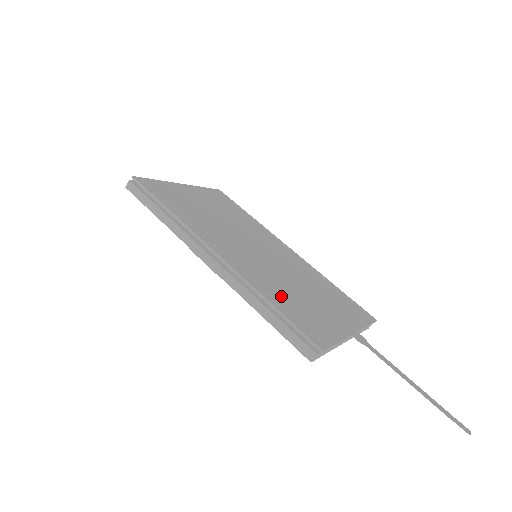
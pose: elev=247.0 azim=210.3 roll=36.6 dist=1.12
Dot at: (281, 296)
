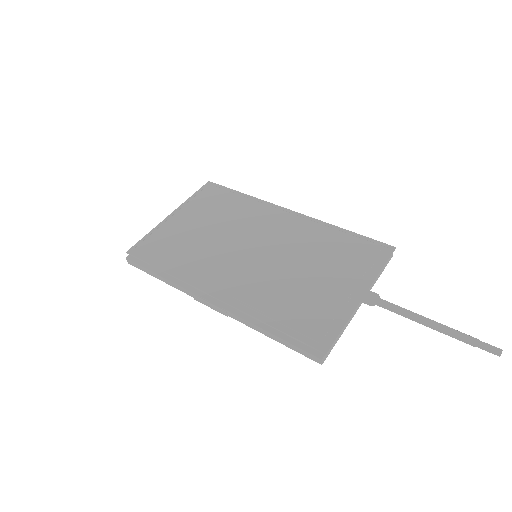
Dot at: (281, 305)
